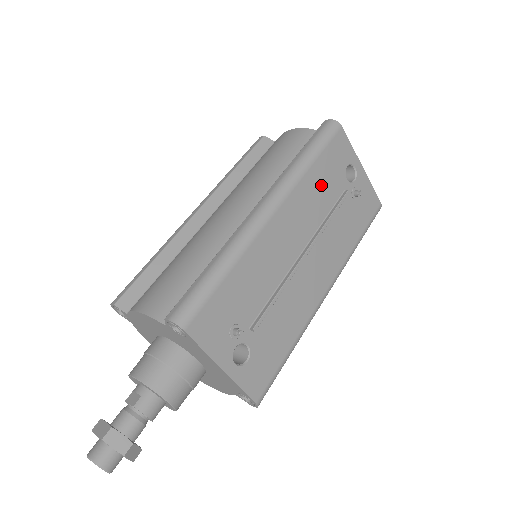
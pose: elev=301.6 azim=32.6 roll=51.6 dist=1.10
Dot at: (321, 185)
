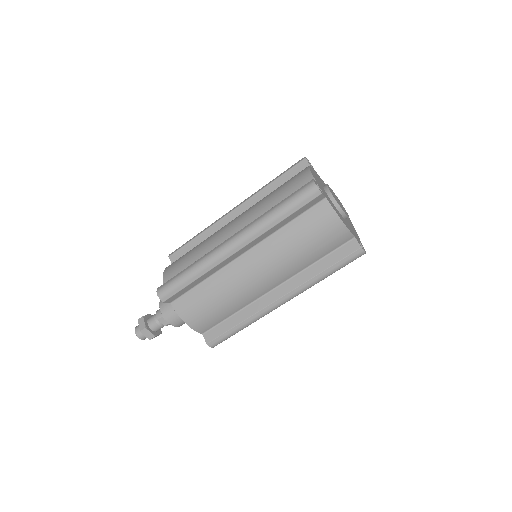
Dot at: occluded
